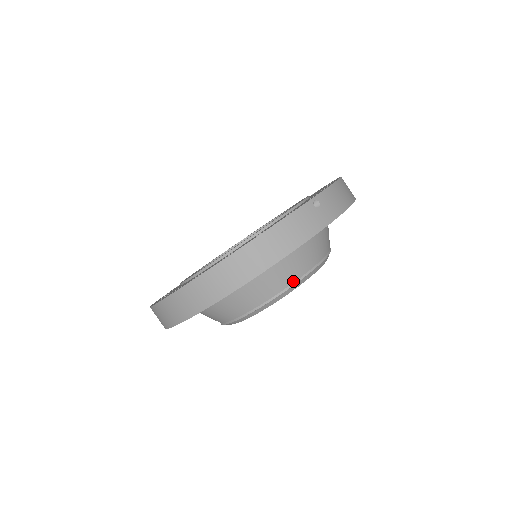
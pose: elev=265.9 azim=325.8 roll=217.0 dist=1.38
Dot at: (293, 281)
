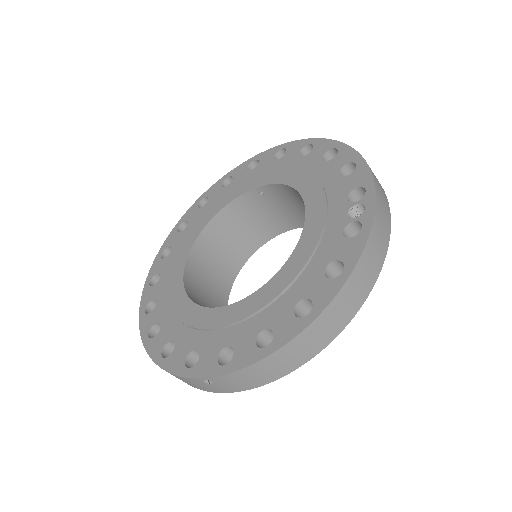
Dot at: occluded
